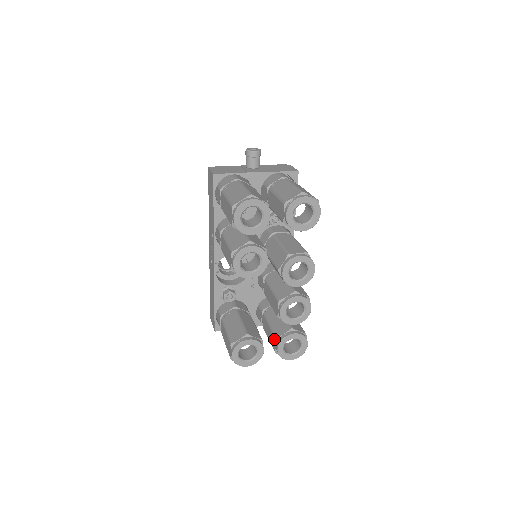
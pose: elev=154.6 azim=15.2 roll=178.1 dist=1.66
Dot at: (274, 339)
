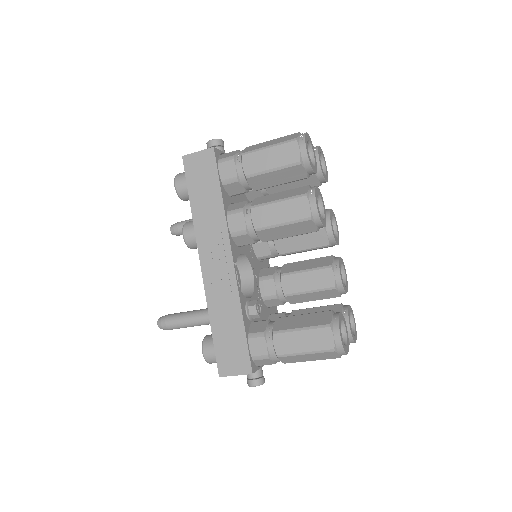
Dot at: occluded
